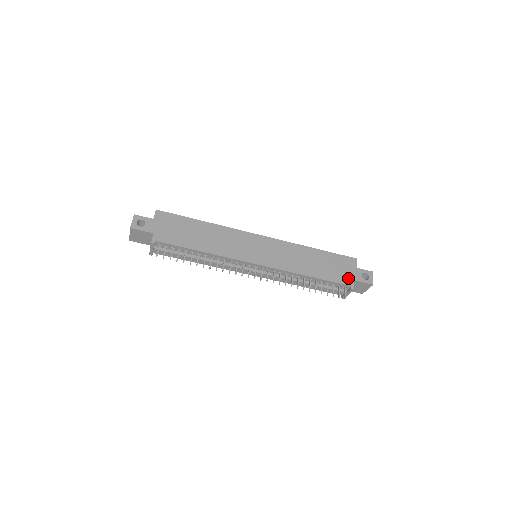
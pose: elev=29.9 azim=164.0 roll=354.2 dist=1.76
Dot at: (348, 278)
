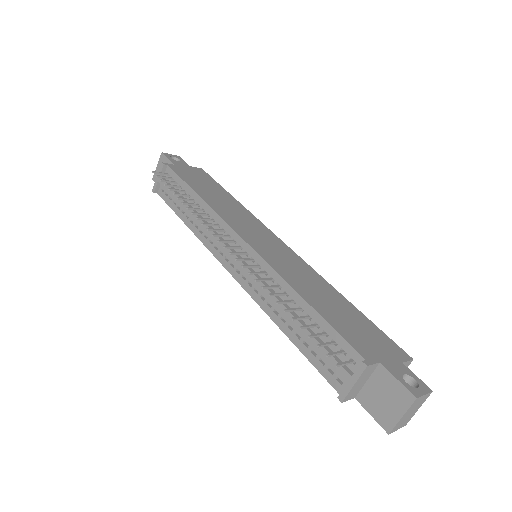
Dot at: (370, 352)
